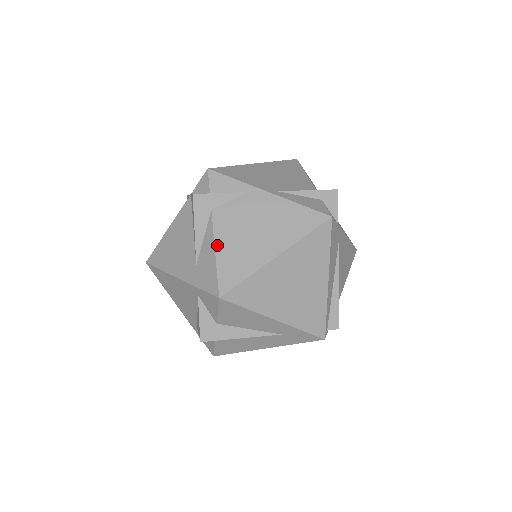
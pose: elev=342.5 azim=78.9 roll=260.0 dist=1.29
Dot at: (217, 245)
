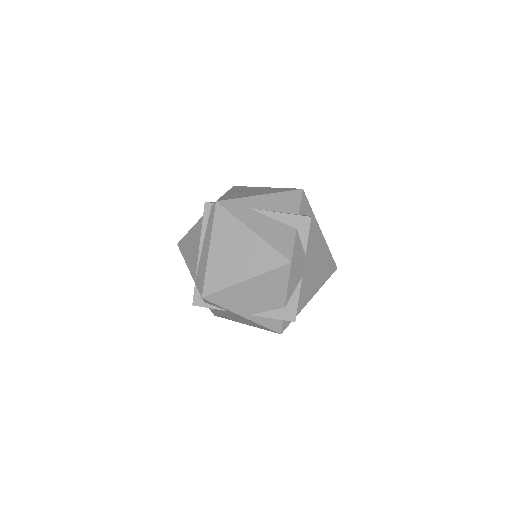
Dot at: (211, 310)
